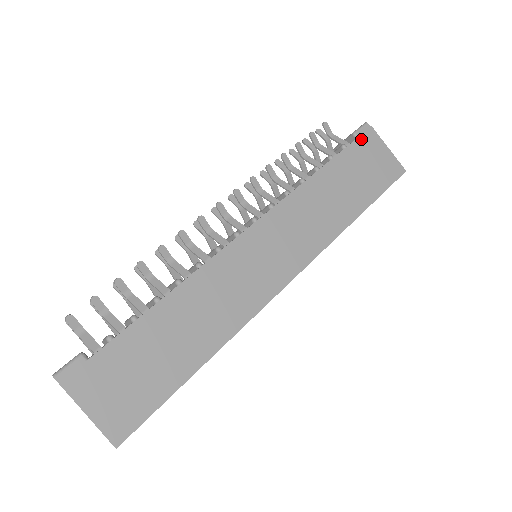
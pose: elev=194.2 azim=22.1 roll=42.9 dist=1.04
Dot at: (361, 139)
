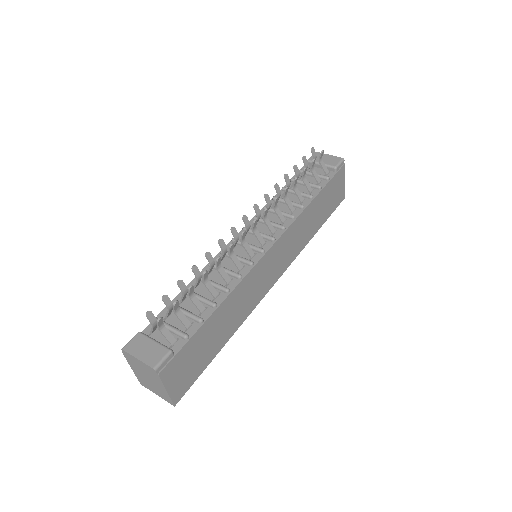
Dot at: (338, 174)
